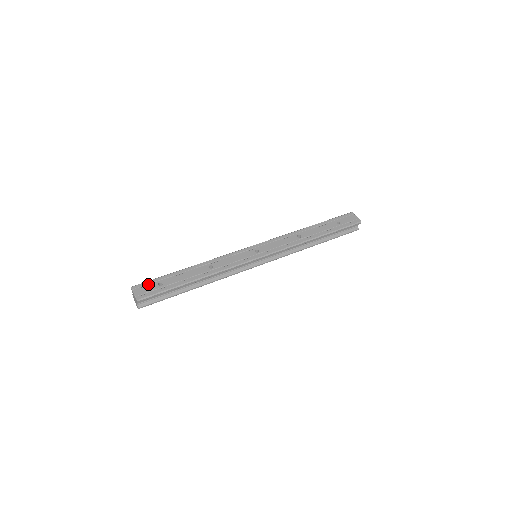
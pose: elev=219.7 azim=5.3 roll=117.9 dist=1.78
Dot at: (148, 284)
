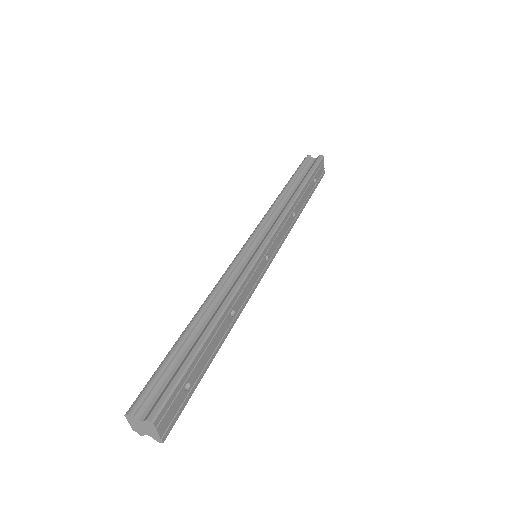
Dot at: (173, 398)
